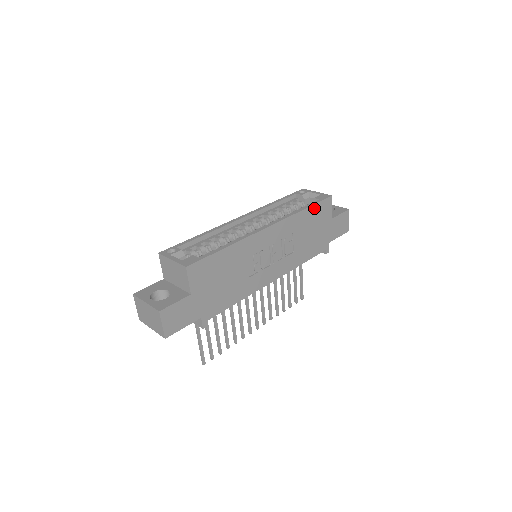
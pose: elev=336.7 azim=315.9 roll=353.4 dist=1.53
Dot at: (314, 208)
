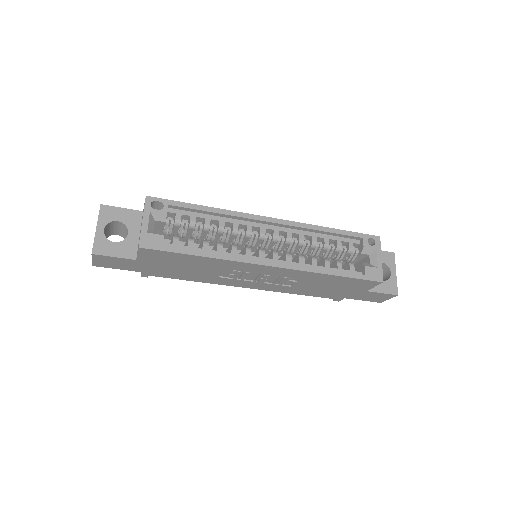
Dot at: (347, 279)
